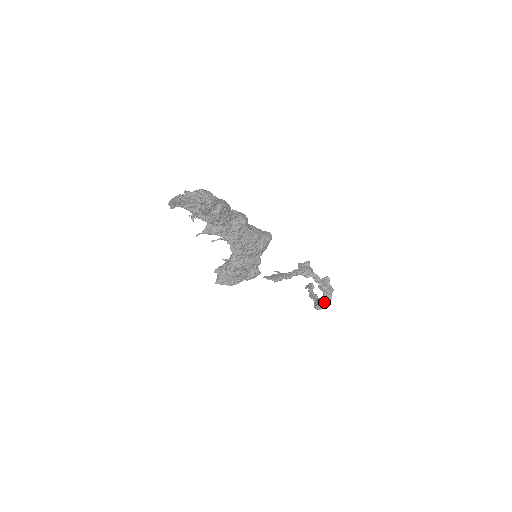
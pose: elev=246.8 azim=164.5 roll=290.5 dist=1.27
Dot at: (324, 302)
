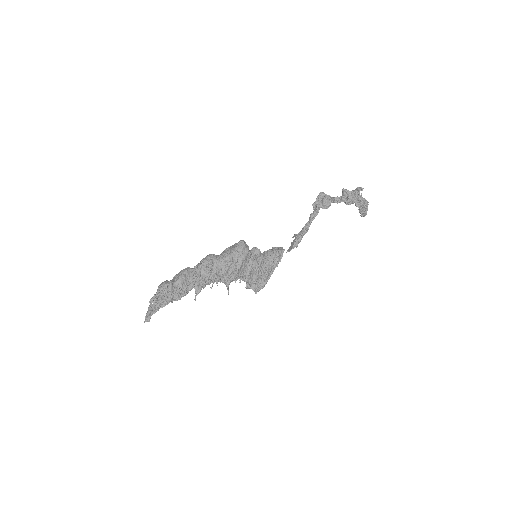
Dot at: (361, 208)
